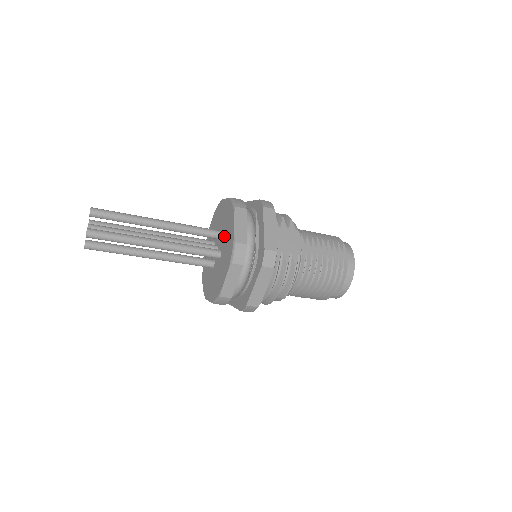
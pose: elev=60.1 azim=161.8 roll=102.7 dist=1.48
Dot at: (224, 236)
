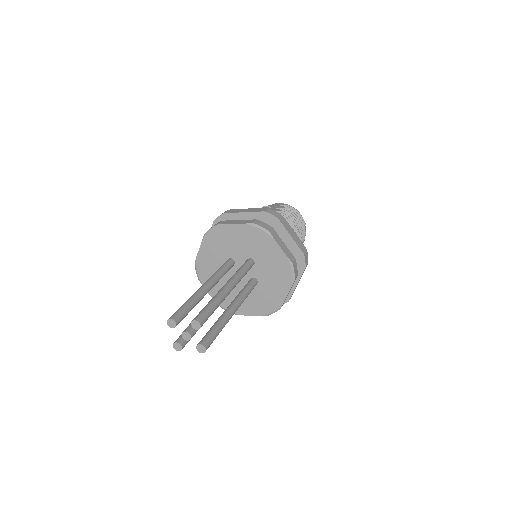
Dot at: (236, 250)
